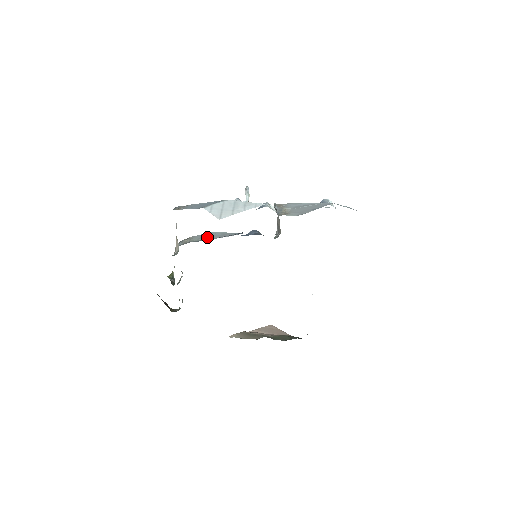
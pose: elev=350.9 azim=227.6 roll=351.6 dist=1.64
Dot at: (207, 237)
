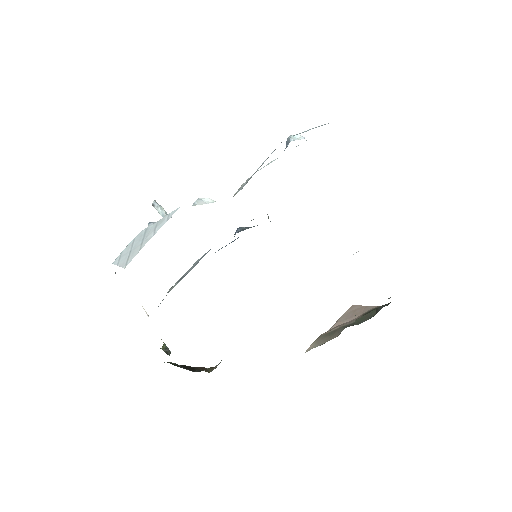
Dot at: occluded
